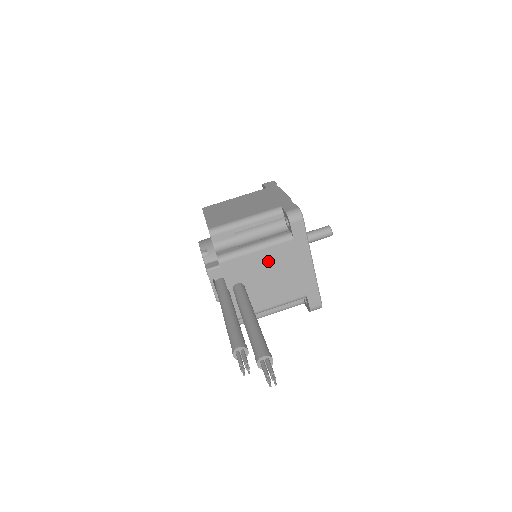
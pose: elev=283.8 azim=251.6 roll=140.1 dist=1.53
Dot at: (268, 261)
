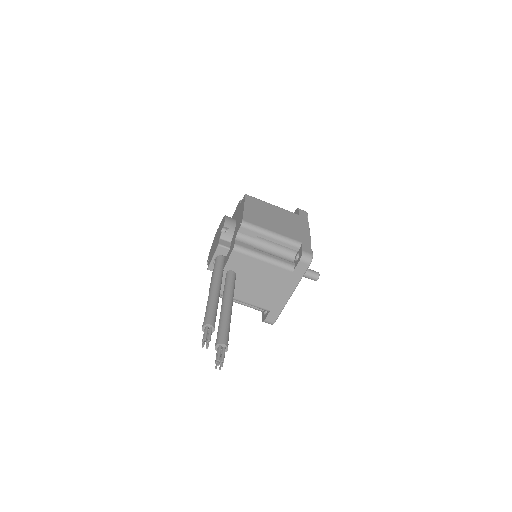
Dot at: (265, 272)
